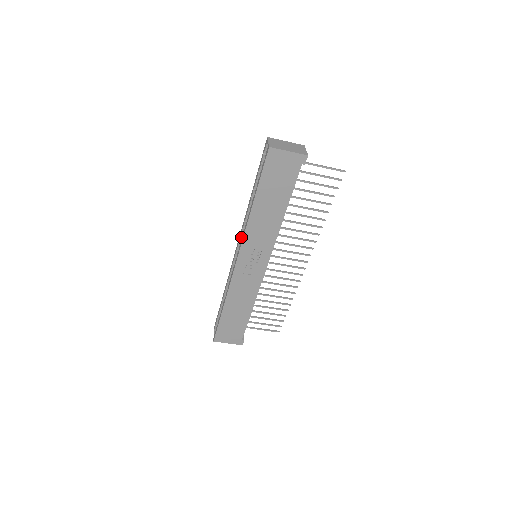
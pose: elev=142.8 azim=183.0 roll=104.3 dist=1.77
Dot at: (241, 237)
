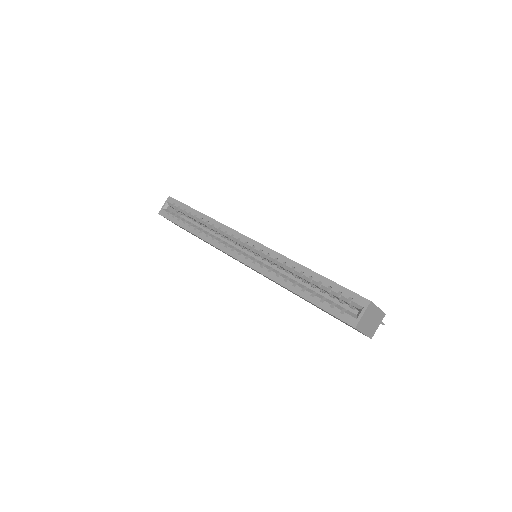
Dot at: (260, 251)
